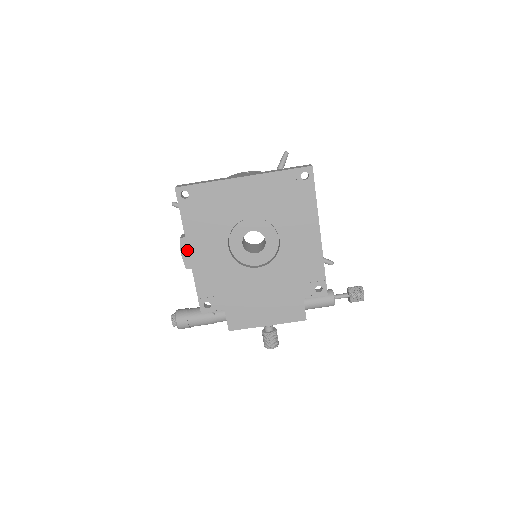
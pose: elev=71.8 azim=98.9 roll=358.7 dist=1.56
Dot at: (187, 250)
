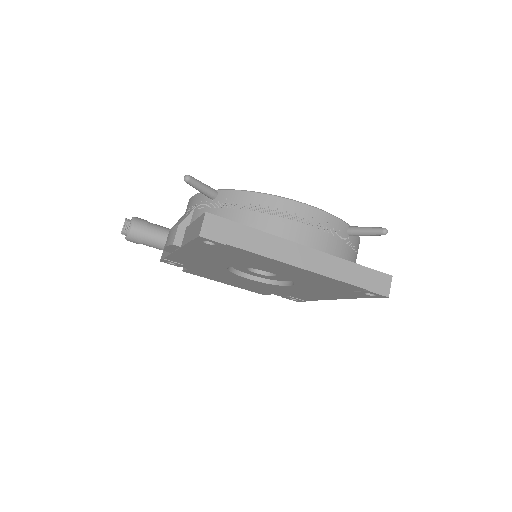
Dot at: (176, 249)
